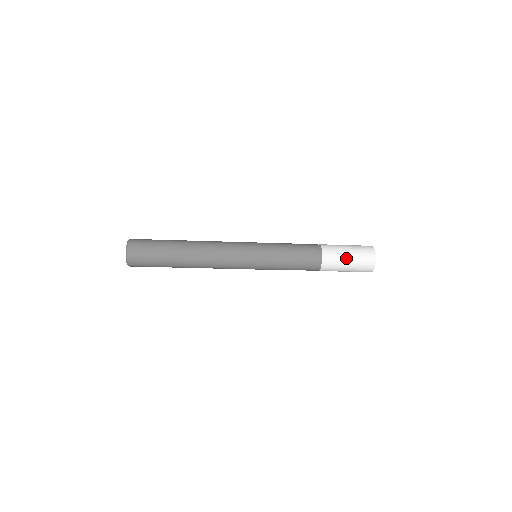
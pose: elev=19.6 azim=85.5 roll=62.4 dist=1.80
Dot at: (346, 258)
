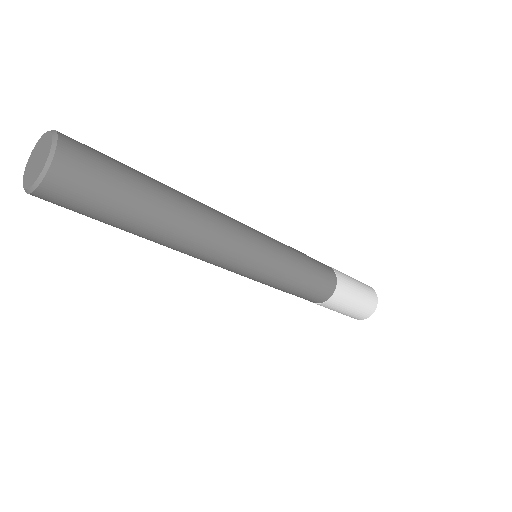
Dot at: (356, 289)
